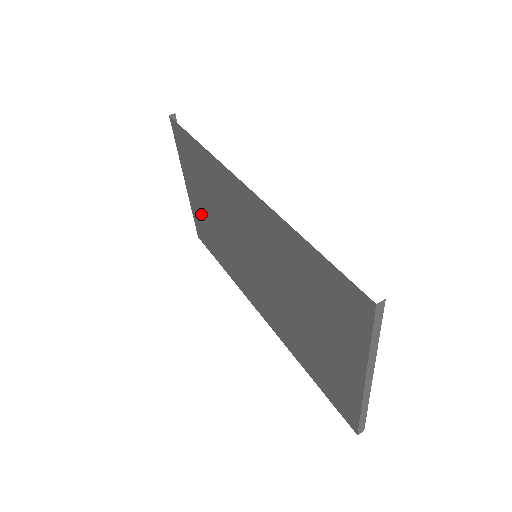
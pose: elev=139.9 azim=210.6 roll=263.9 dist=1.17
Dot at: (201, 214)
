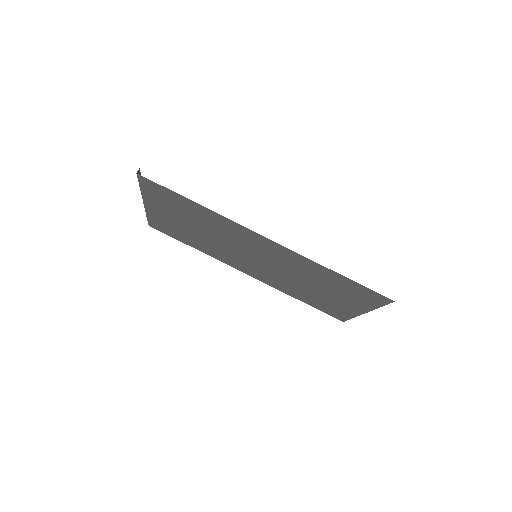
Dot at: (168, 222)
